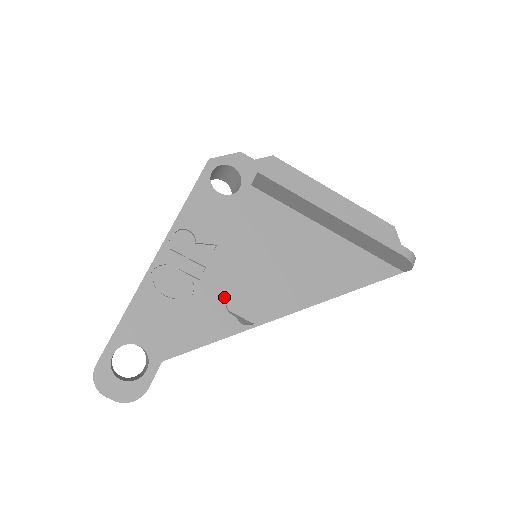
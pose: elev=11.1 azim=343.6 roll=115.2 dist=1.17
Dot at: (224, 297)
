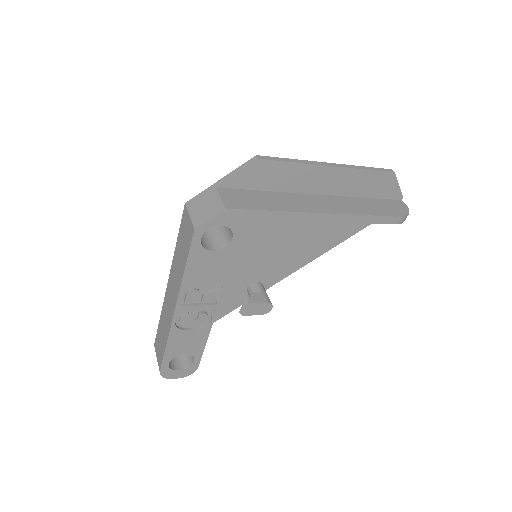
Dot at: (234, 285)
